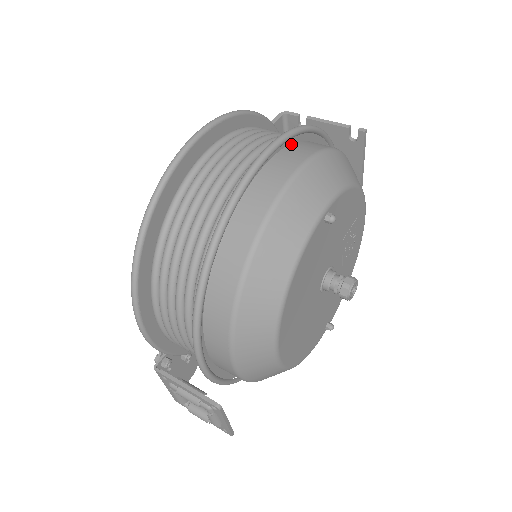
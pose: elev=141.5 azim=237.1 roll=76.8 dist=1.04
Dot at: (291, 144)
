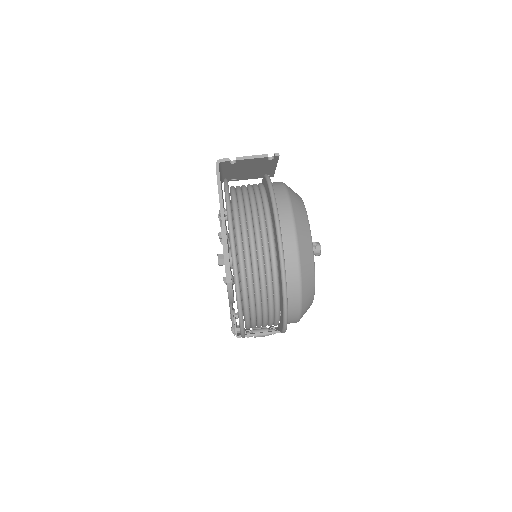
Dot at: occluded
